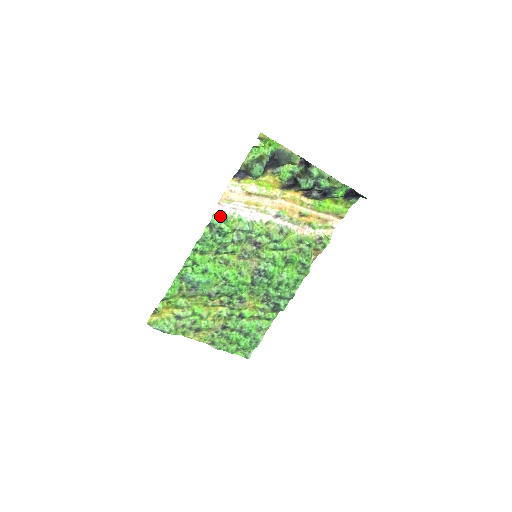
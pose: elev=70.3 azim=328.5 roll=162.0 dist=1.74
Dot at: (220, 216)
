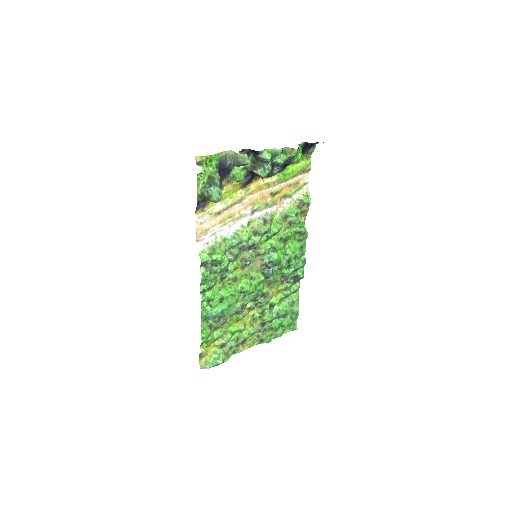
Dot at: (206, 251)
